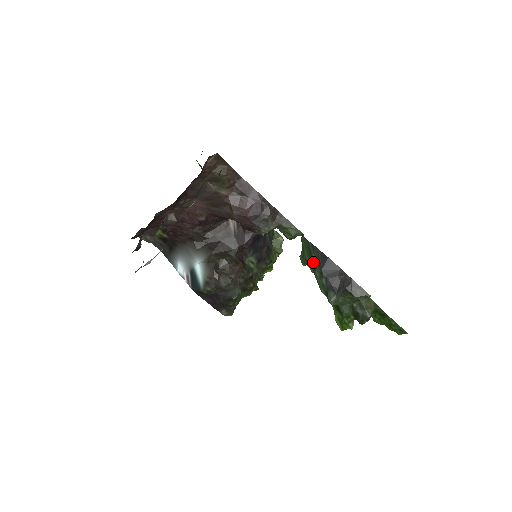
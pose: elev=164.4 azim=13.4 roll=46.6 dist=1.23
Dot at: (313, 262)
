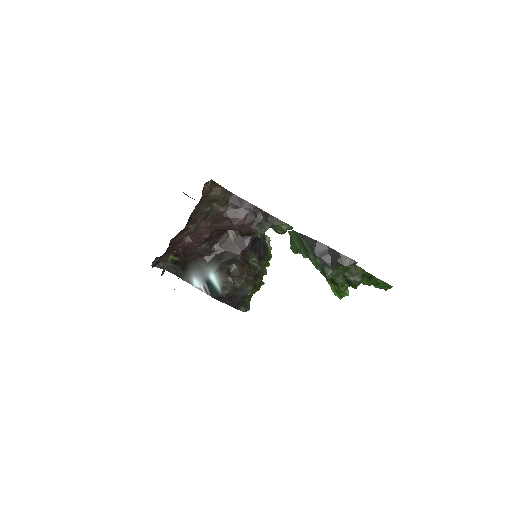
Dot at: (305, 248)
